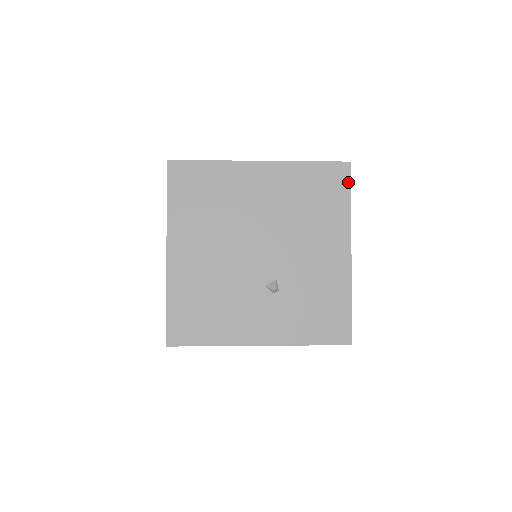
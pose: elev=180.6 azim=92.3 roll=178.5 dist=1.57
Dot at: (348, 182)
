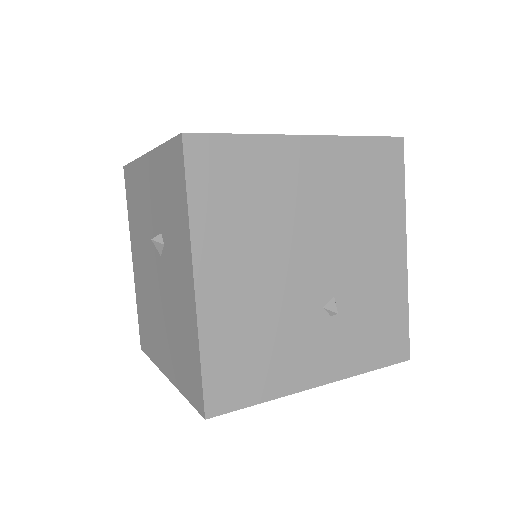
Dot at: (402, 163)
